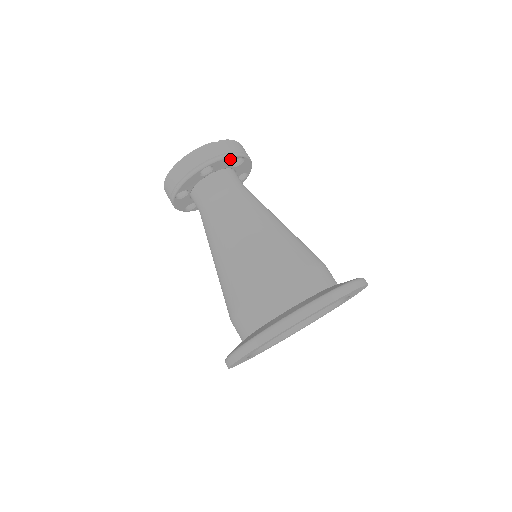
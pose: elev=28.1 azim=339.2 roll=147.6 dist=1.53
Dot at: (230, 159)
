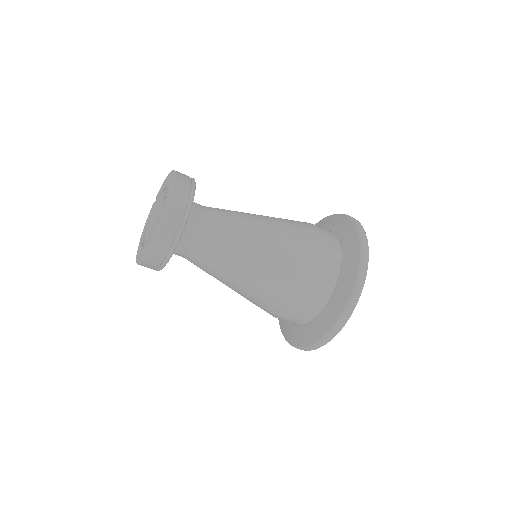
Dot at: (179, 238)
